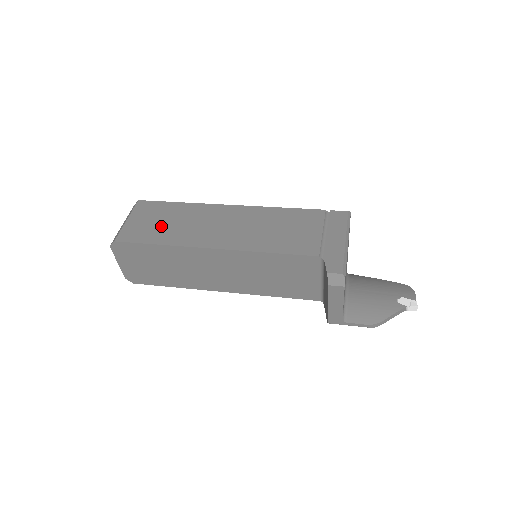
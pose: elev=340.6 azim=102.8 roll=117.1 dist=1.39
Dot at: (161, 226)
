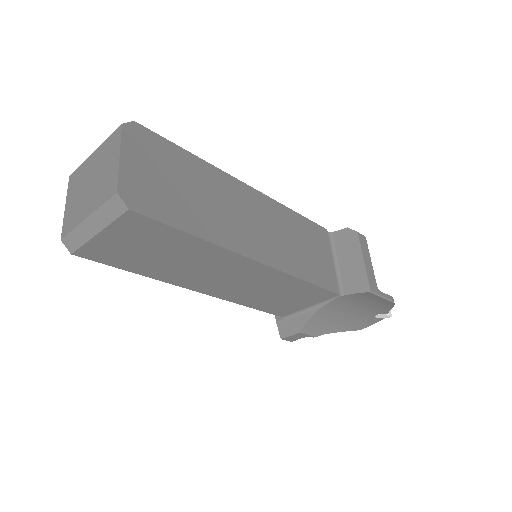
Dot at: occluded
